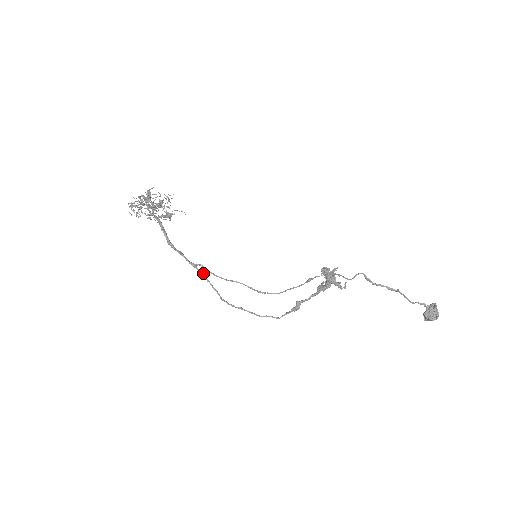
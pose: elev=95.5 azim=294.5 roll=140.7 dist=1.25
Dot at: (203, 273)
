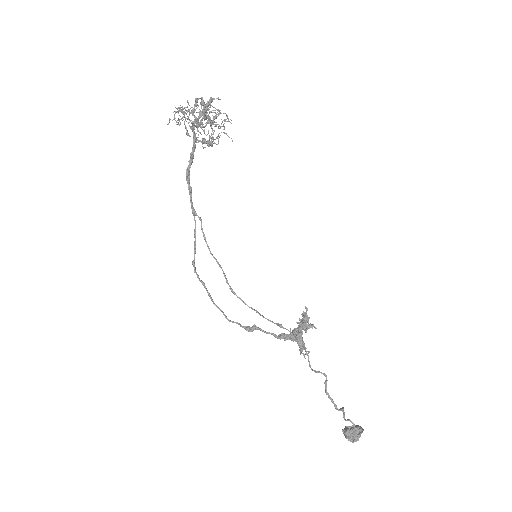
Dot at: occluded
